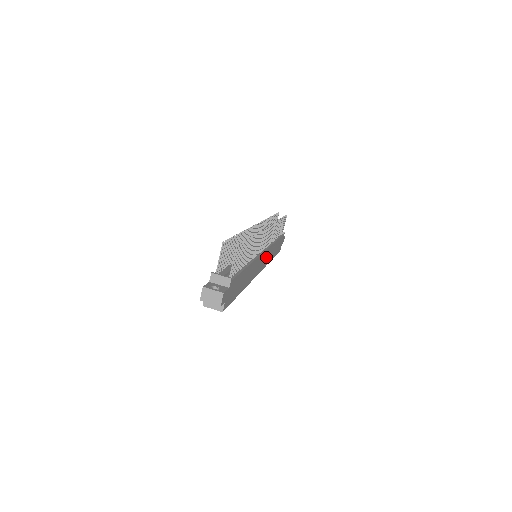
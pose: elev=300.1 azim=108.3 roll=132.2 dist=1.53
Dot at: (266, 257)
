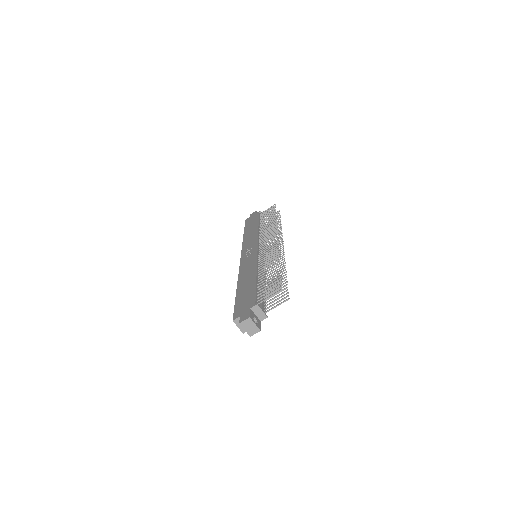
Dot at: occluded
